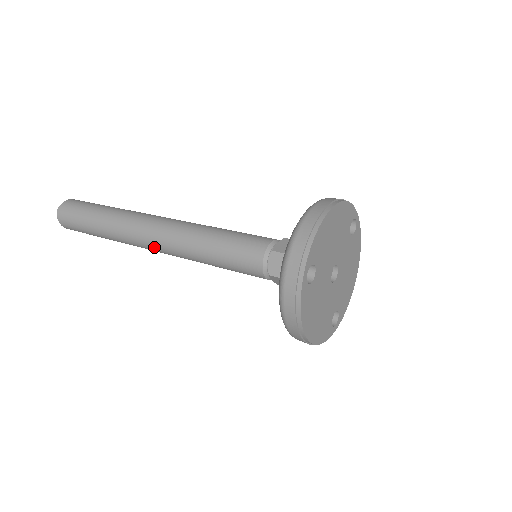
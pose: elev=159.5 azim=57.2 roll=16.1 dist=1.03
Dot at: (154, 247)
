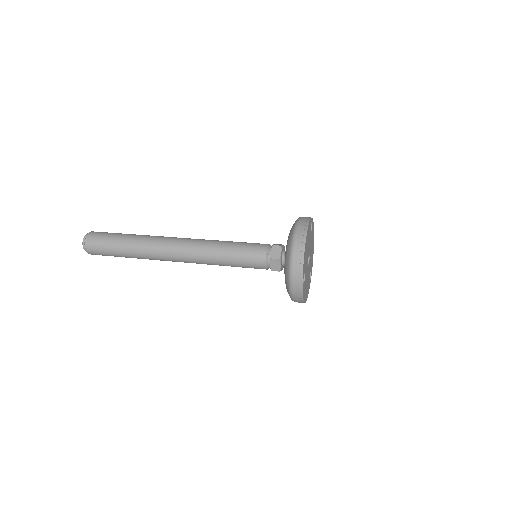
Dot at: occluded
